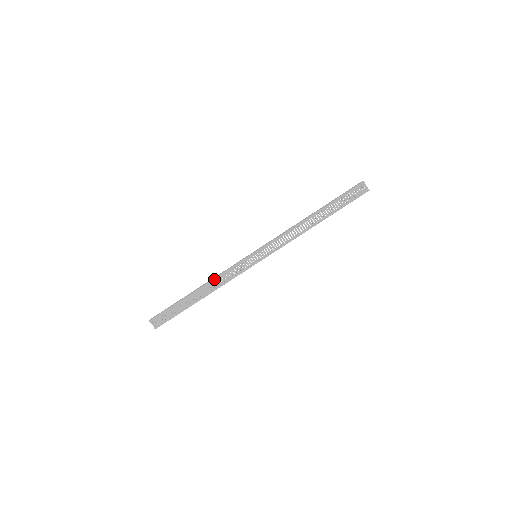
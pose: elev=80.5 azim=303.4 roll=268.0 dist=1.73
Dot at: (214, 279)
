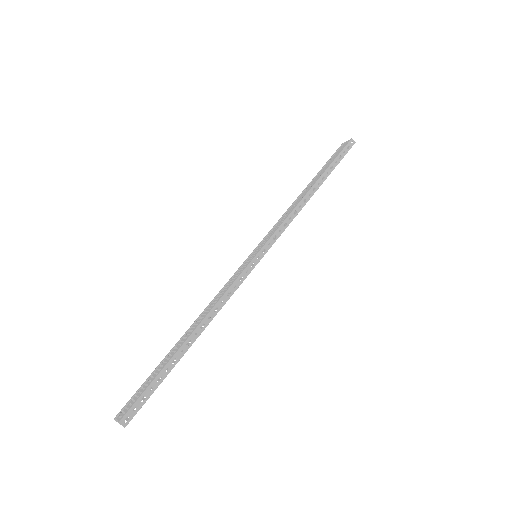
Dot at: (206, 308)
